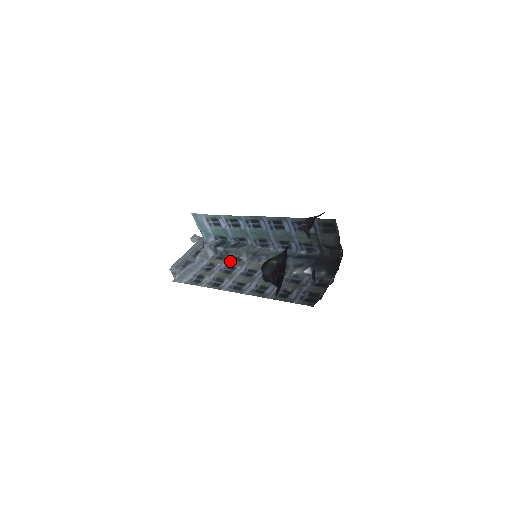
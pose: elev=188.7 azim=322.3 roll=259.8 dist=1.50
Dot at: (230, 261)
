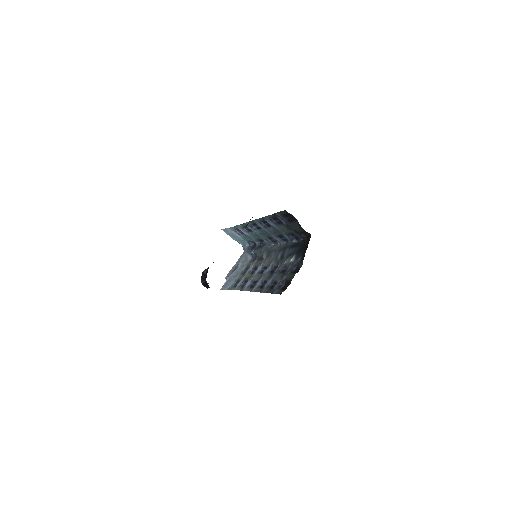
Dot at: (257, 262)
